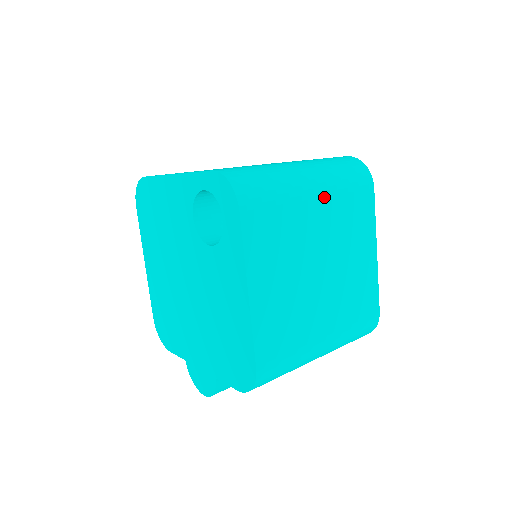
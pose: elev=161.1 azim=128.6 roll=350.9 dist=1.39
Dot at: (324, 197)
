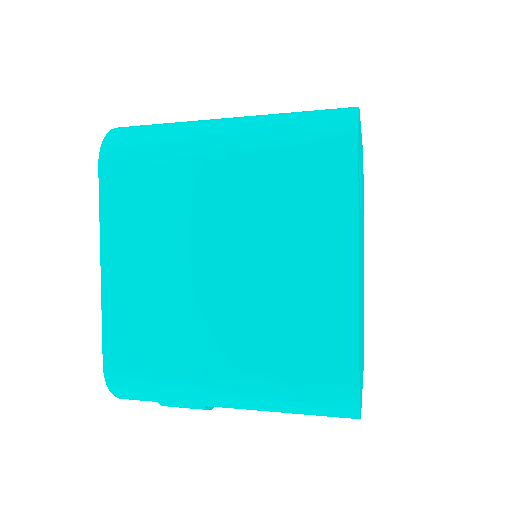
Dot at: (236, 159)
